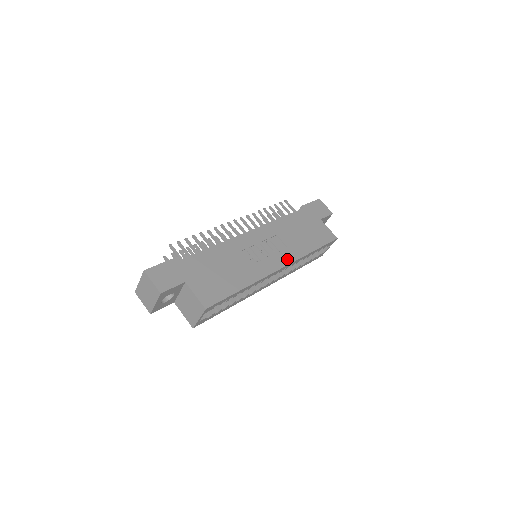
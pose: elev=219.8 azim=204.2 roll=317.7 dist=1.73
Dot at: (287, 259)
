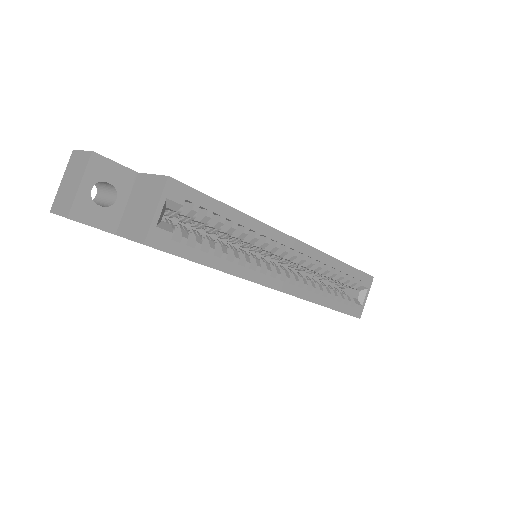
Dot at: occluded
